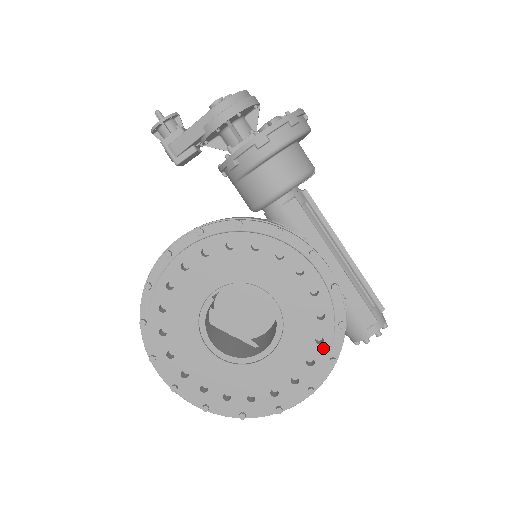
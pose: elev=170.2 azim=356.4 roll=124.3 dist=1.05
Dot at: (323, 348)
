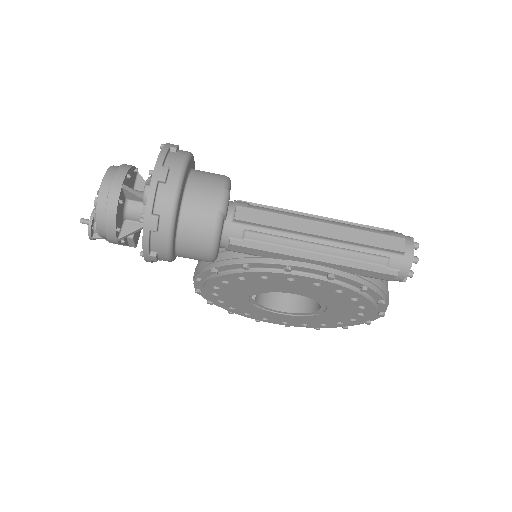
Dot at: (363, 301)
